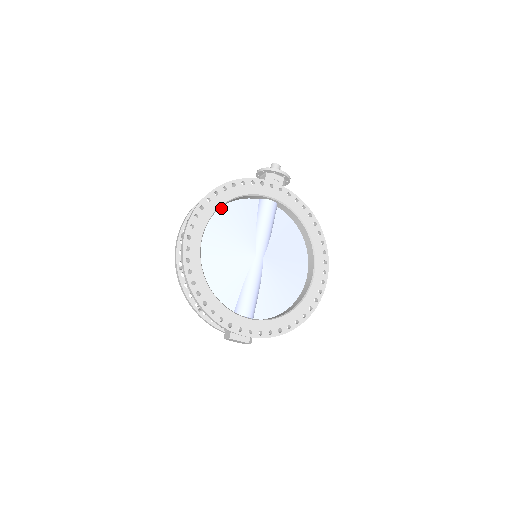
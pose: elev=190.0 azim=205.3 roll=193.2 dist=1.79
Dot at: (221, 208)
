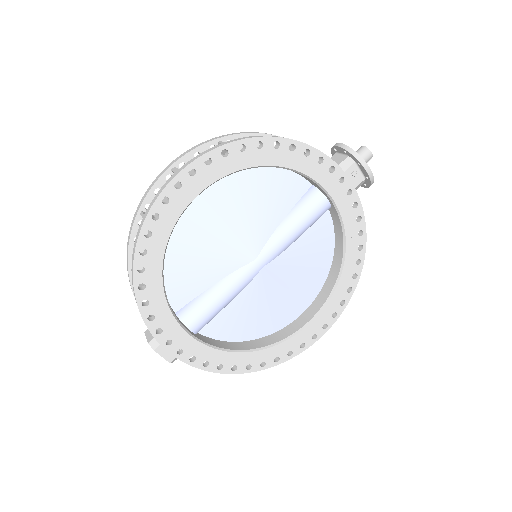
Dot at: occluded
